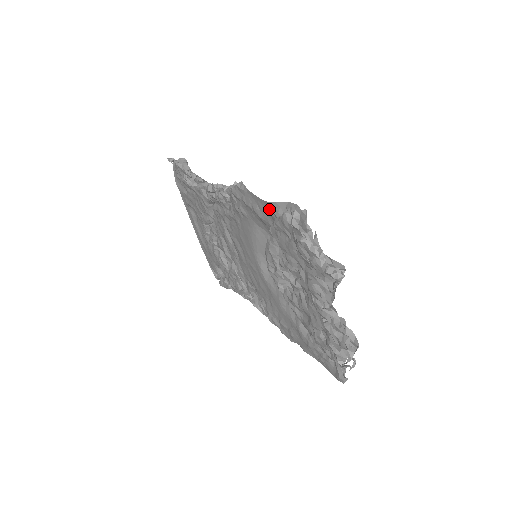
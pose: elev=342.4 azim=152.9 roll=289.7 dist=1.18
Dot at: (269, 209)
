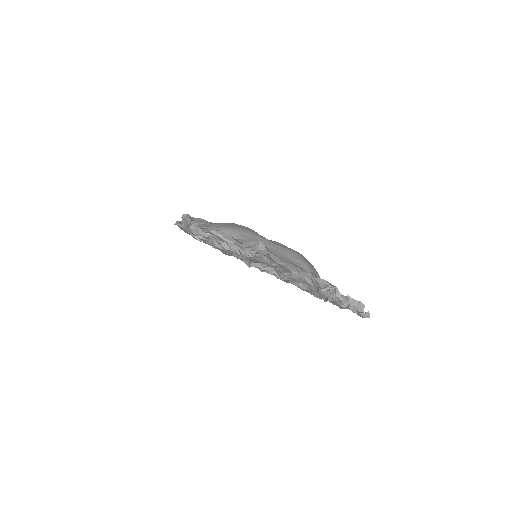
Dot at: occluded
